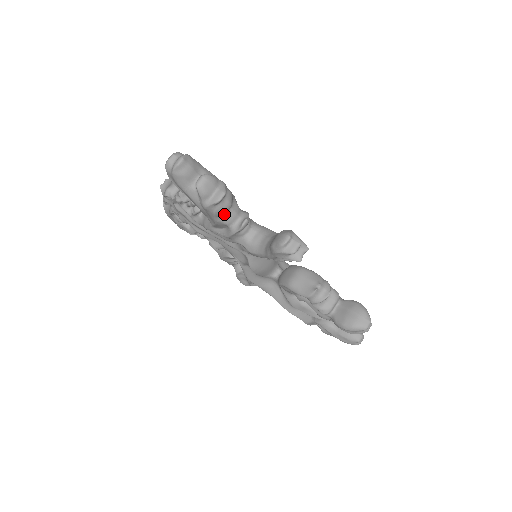
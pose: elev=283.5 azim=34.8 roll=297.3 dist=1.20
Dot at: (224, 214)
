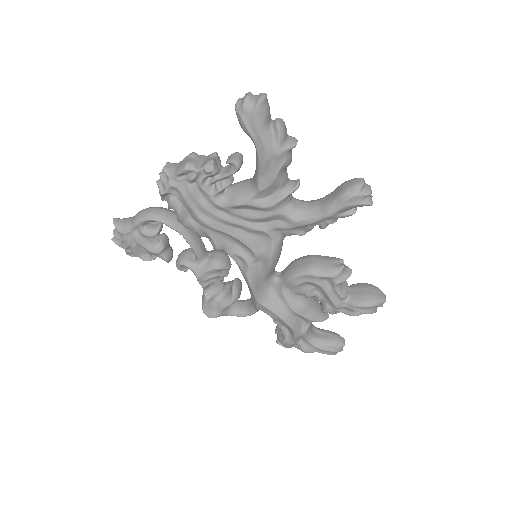
Dot at: (284, 170)
